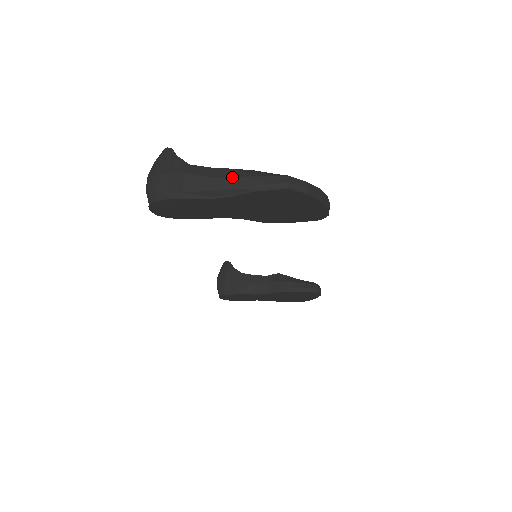
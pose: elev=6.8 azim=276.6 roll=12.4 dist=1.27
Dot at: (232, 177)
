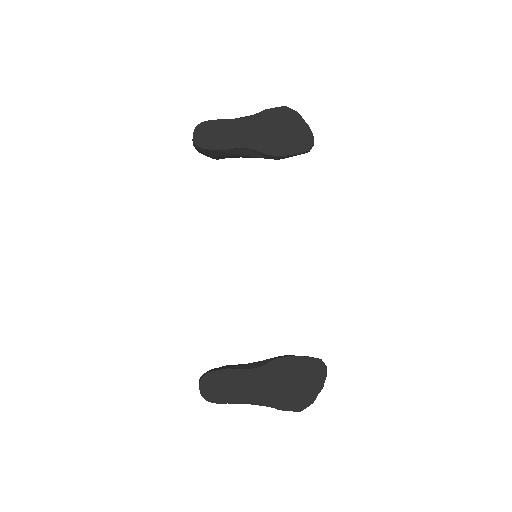
Dot at: occluded
